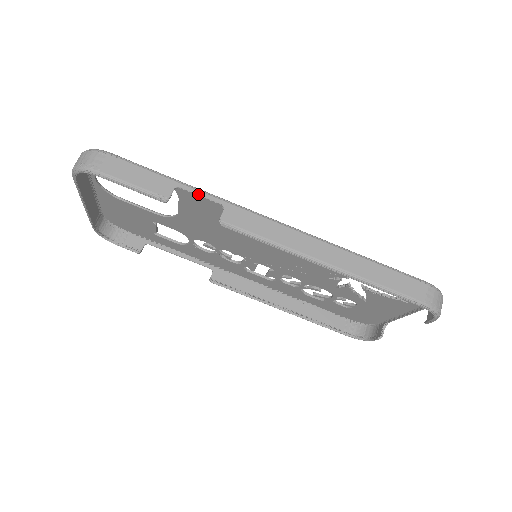
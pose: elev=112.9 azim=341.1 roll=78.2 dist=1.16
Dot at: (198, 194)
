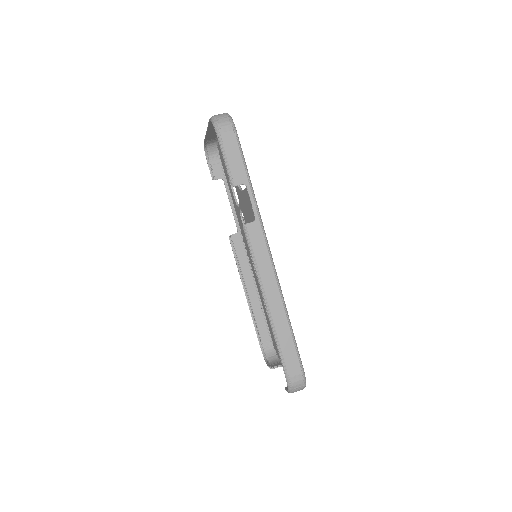
Dot at: (251, 200)
